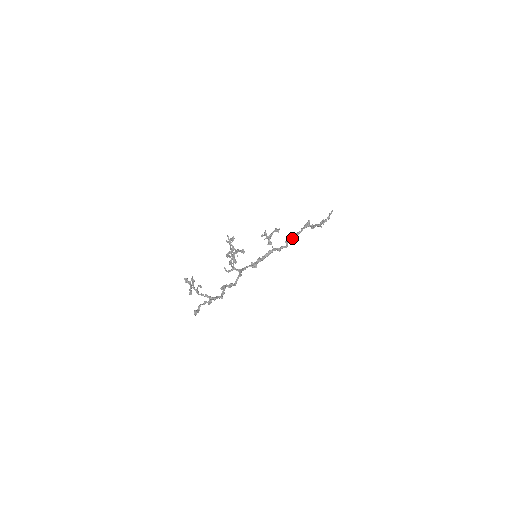
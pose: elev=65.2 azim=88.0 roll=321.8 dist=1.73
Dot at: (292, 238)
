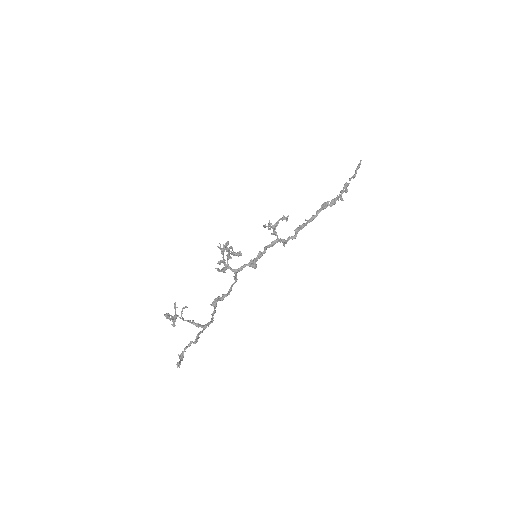
Dot at: (303, 226)
